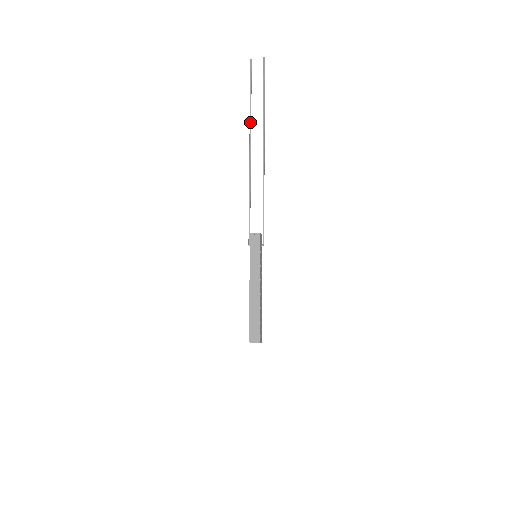
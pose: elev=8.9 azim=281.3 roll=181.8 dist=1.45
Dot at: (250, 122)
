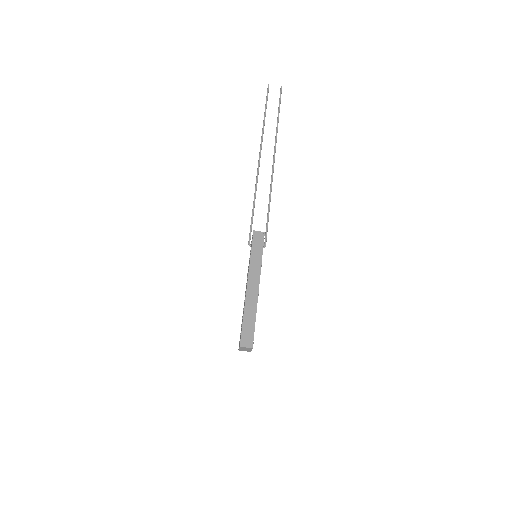
Dot at: (263, 133)
